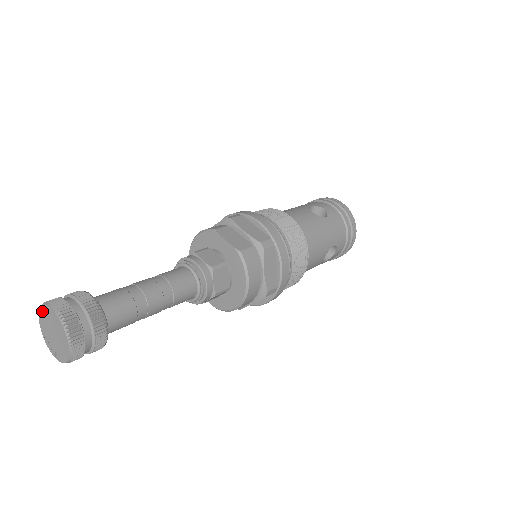
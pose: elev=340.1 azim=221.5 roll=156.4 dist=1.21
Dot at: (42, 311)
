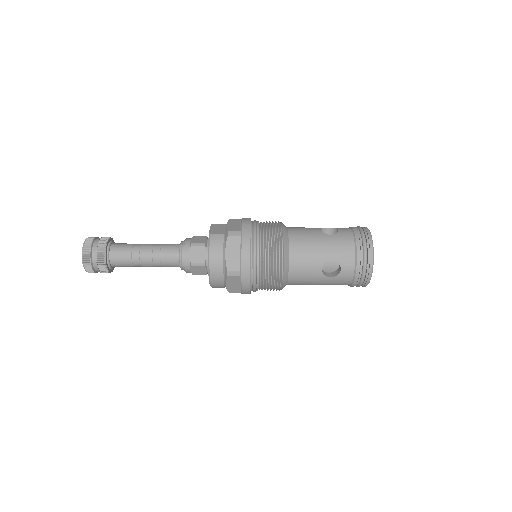
Dot at: occluded
